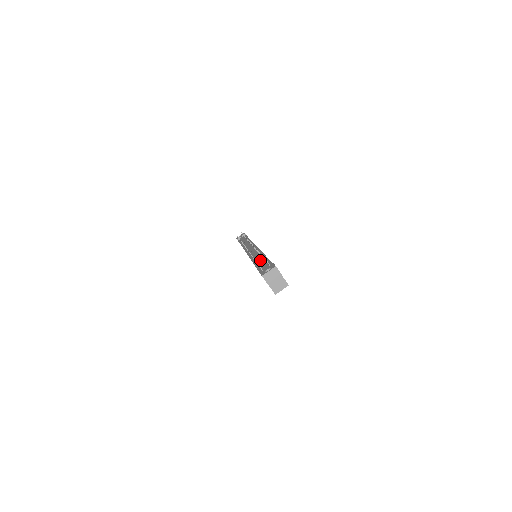
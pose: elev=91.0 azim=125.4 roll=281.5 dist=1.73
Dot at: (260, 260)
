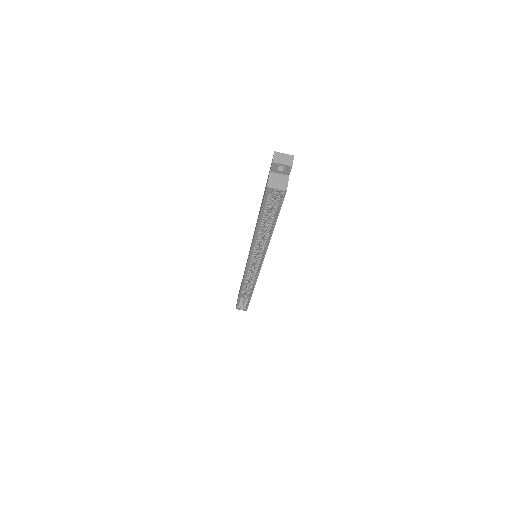
Dot at: occluded
